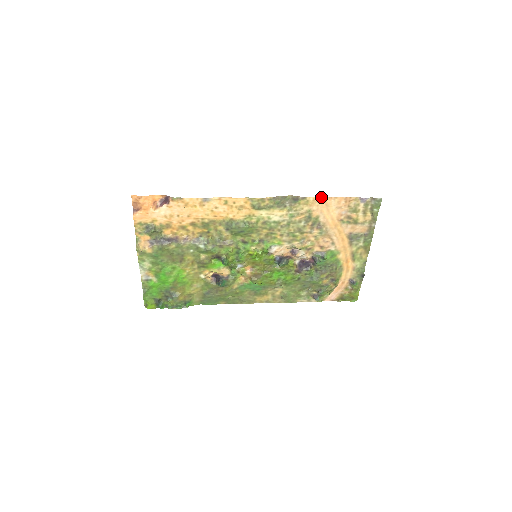
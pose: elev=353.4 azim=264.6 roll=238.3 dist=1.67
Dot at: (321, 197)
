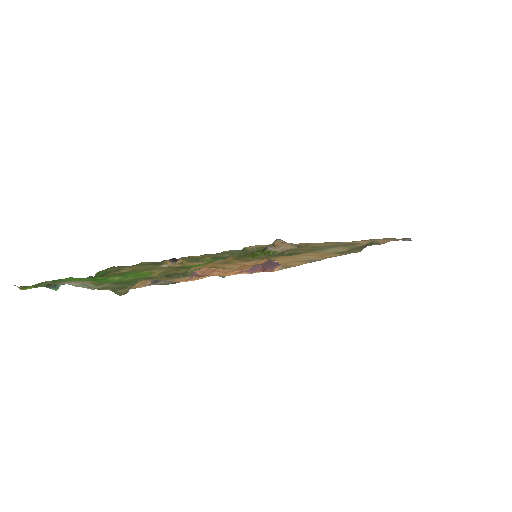
Dot at: occluded
